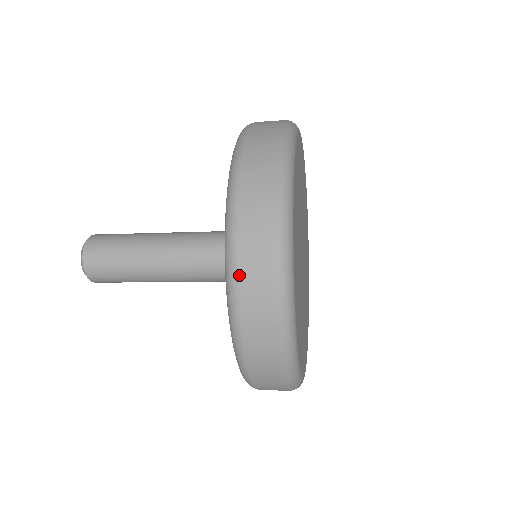
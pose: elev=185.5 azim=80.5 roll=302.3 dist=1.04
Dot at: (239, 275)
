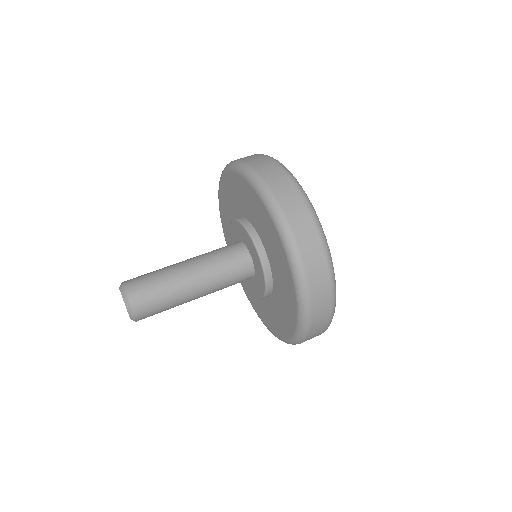
Dot at: occluded
